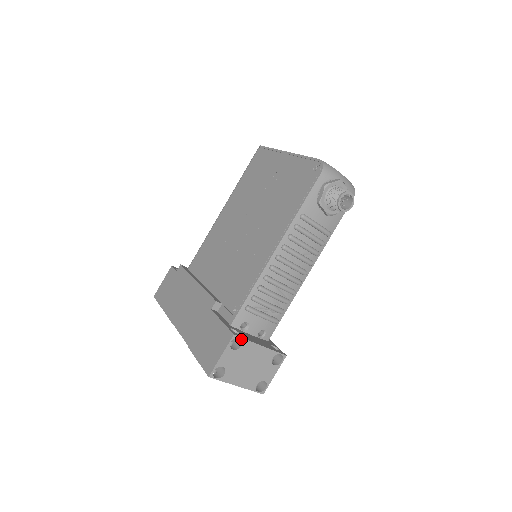
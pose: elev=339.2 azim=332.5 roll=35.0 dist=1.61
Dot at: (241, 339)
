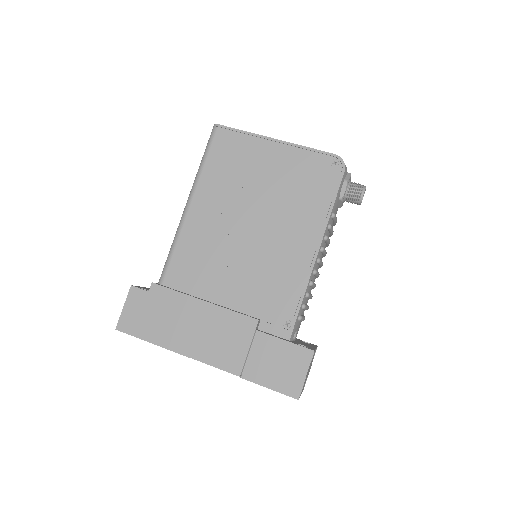
Dot at: occluded
